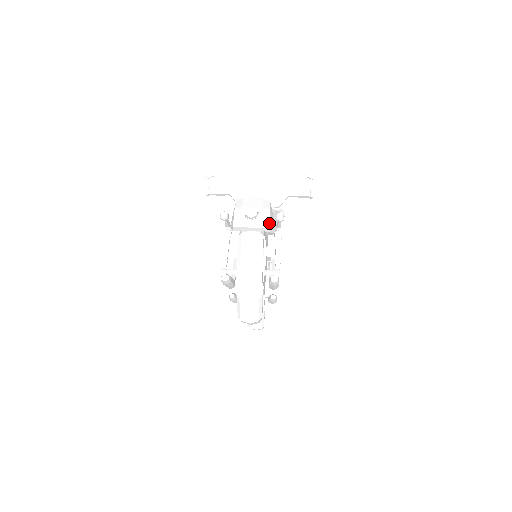
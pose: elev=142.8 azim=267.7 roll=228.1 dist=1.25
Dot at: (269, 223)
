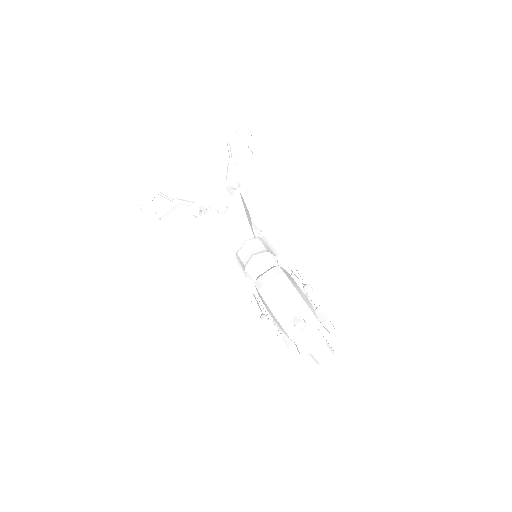
Dot at: (315, 317)
